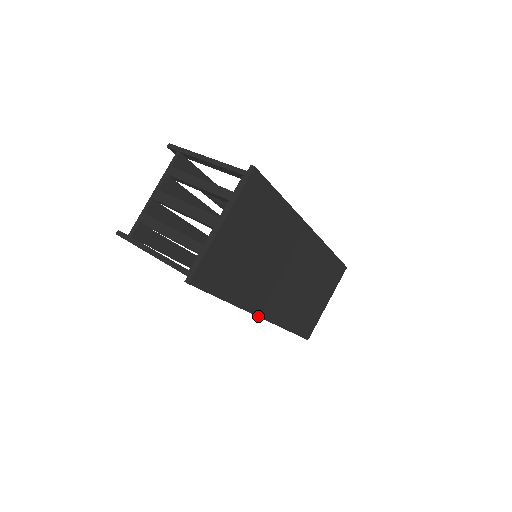
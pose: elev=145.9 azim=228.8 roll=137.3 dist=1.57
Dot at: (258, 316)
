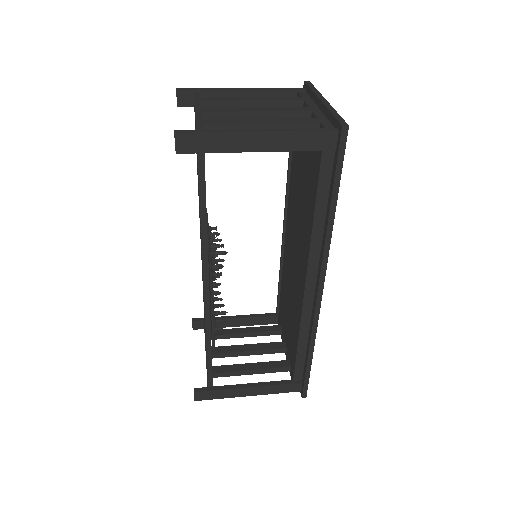
Dot at: (324, 281)
